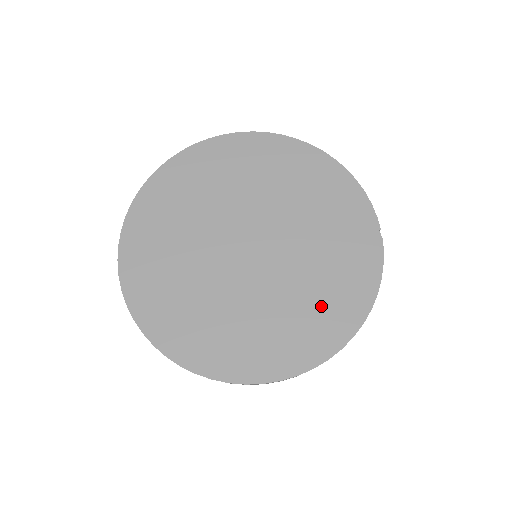
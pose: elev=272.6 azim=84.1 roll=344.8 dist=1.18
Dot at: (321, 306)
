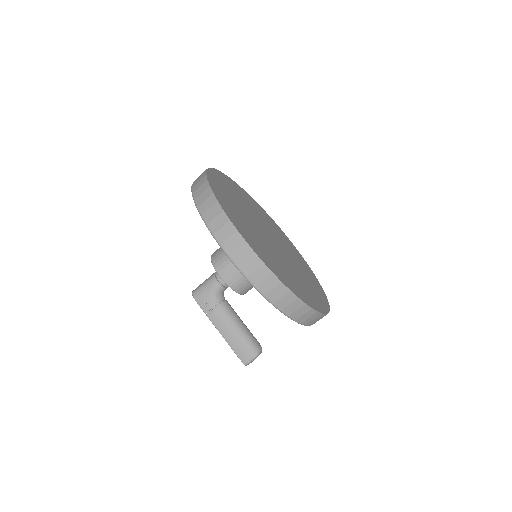
Dot at: (290, 278)
